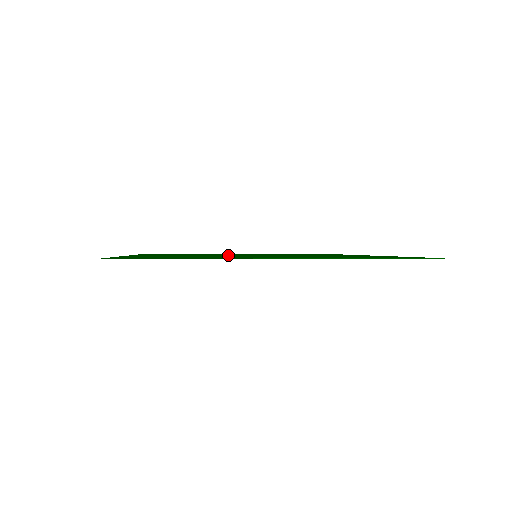
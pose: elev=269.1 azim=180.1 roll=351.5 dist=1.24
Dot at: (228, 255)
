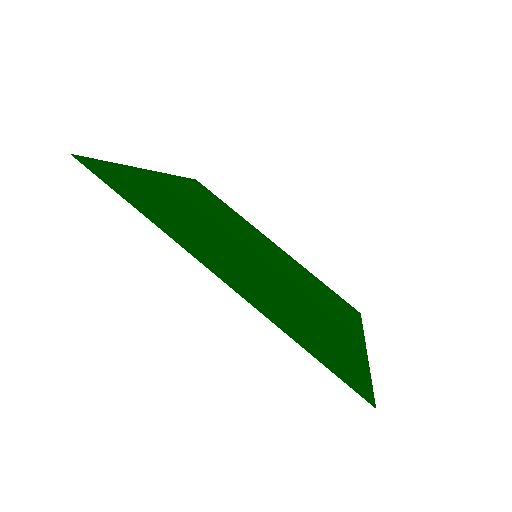
Dot at: (239, 236)
